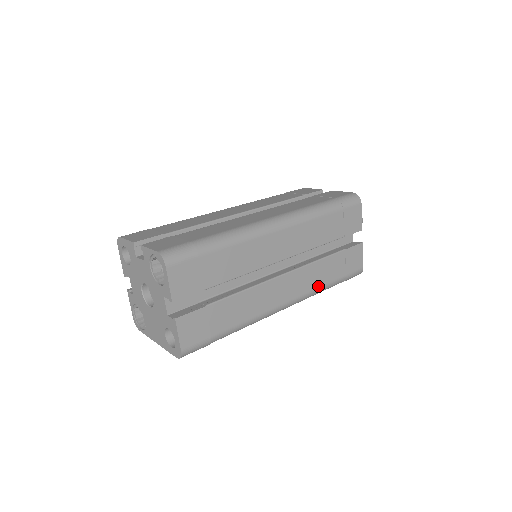
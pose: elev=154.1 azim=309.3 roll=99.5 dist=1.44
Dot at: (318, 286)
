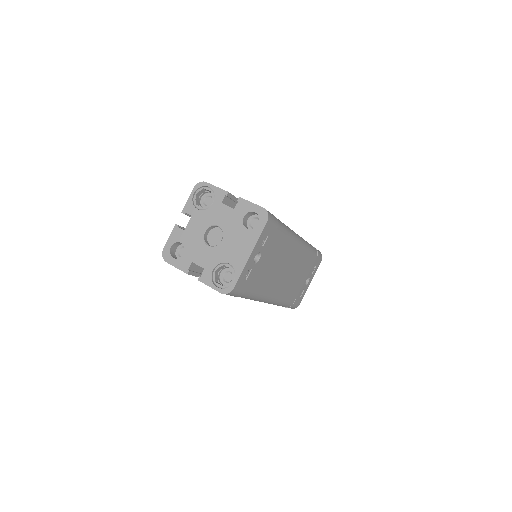
Dot at: occluded
